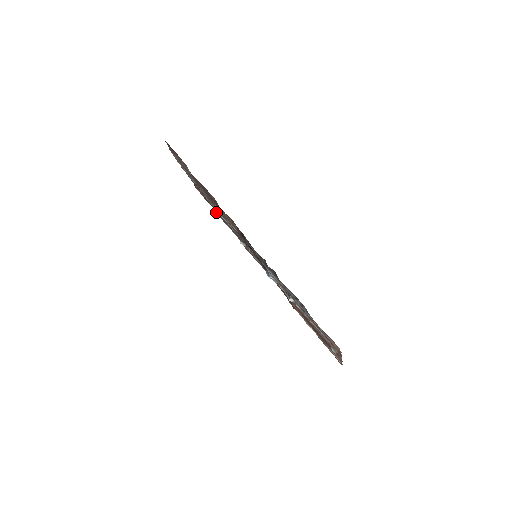
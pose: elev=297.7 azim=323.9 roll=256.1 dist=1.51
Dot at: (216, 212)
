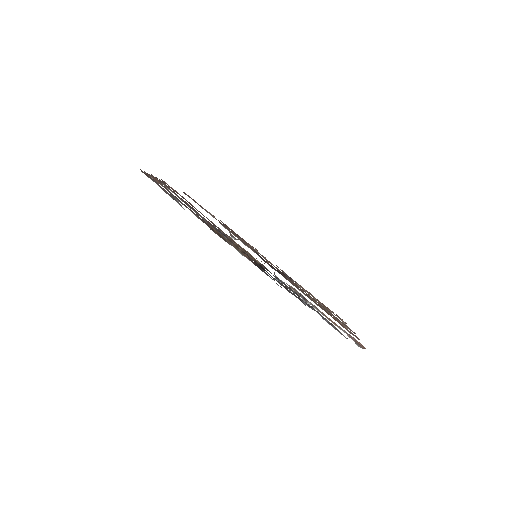
Dot at: (185, 194)
